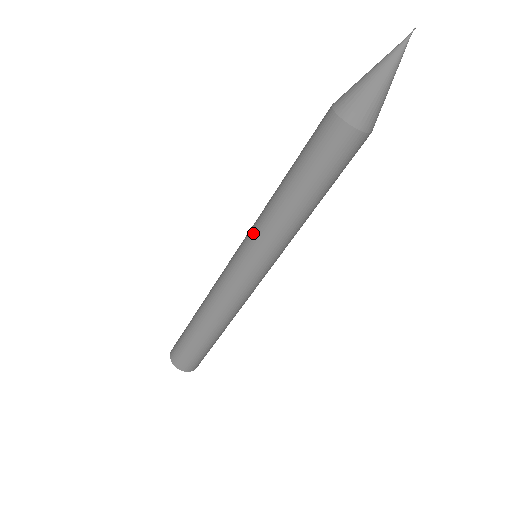
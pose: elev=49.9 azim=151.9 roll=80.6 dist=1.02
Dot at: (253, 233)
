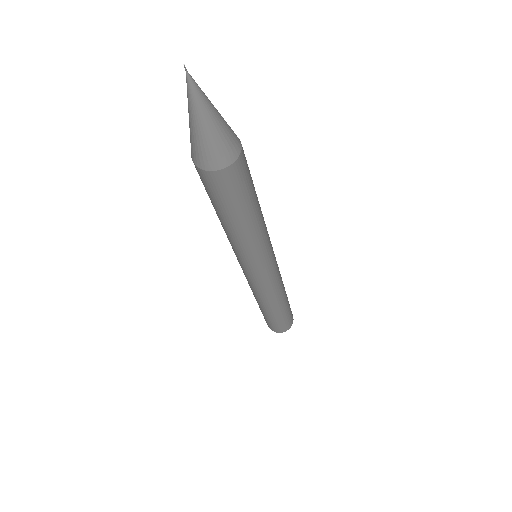
Dot at: (245, 259)
